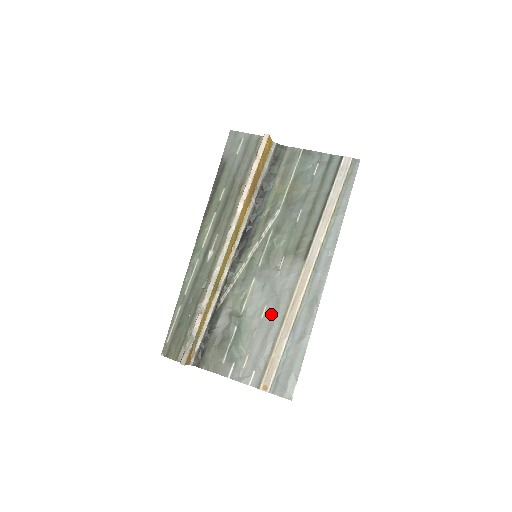
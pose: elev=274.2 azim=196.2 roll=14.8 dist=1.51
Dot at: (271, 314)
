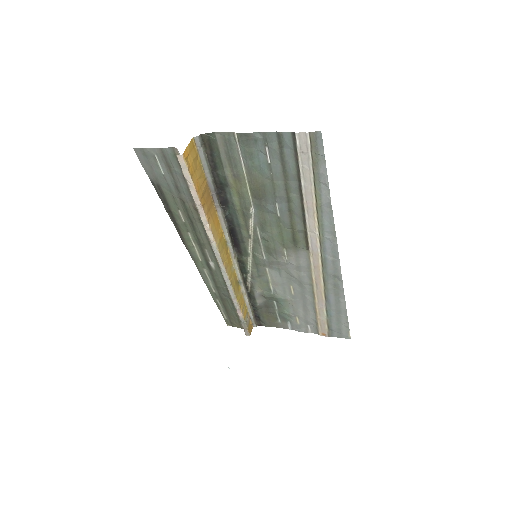
Dot at: (300, 292)
